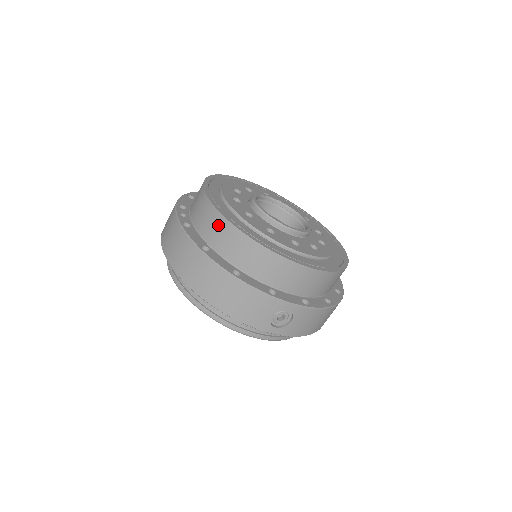
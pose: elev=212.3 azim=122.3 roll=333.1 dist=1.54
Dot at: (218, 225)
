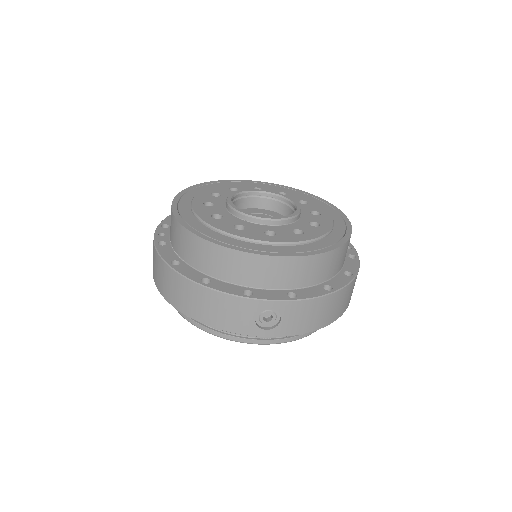
Dot at: (181, 236)
